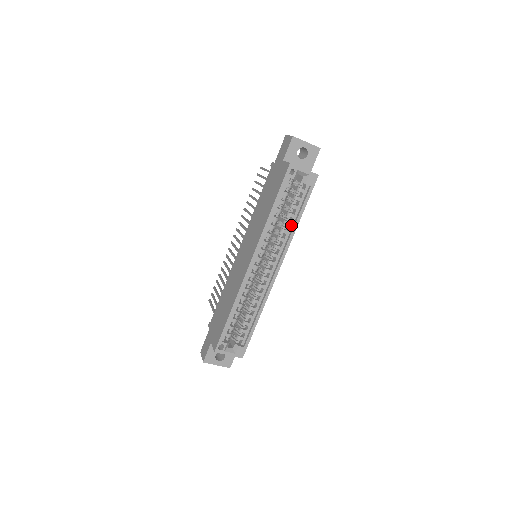
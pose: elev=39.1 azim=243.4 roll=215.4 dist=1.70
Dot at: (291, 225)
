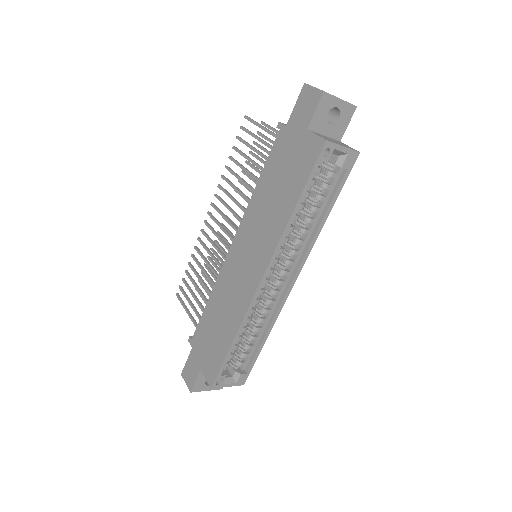
Dot at: (315, 222)
